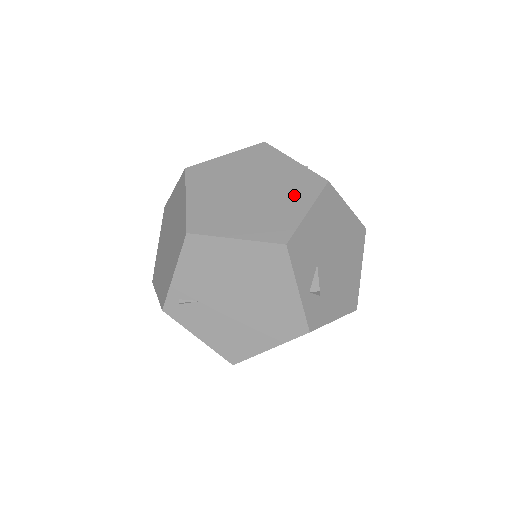
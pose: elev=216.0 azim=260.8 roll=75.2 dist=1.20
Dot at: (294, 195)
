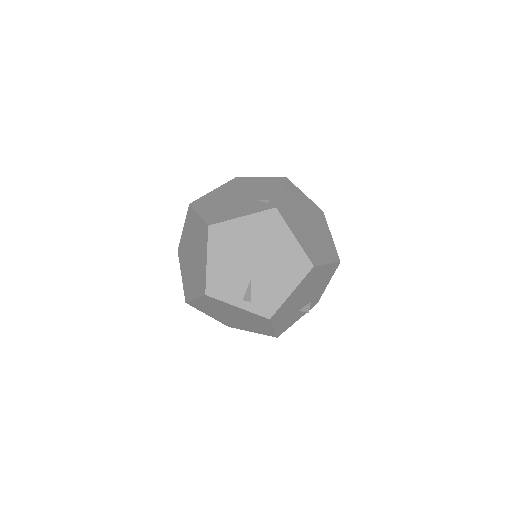
Dot at: (258, 323)
